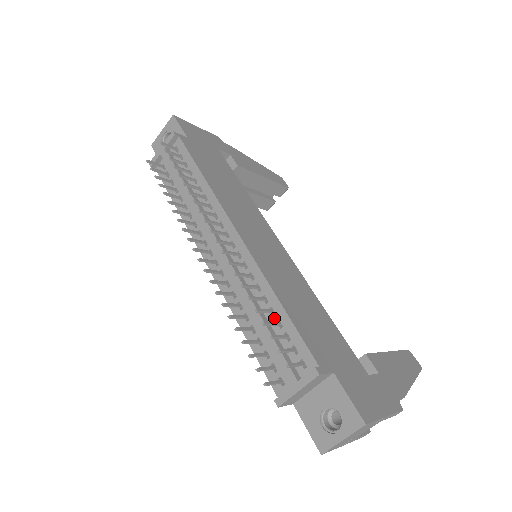
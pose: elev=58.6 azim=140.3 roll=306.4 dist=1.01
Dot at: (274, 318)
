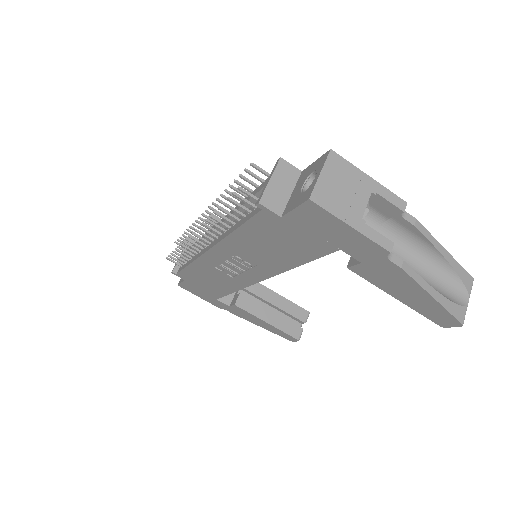
Dot at: occluded
